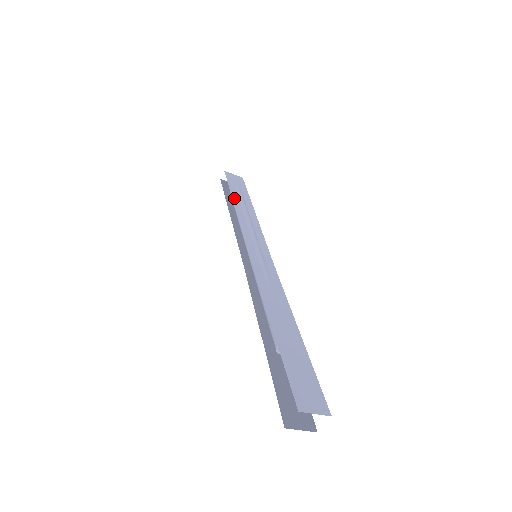
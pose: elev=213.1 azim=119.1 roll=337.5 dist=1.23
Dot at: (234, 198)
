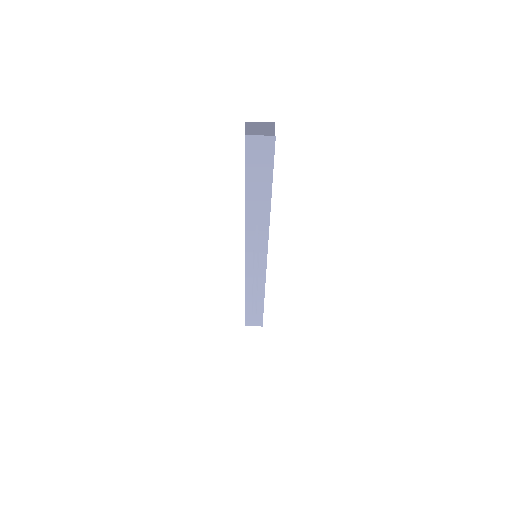
Dot at: occluded
